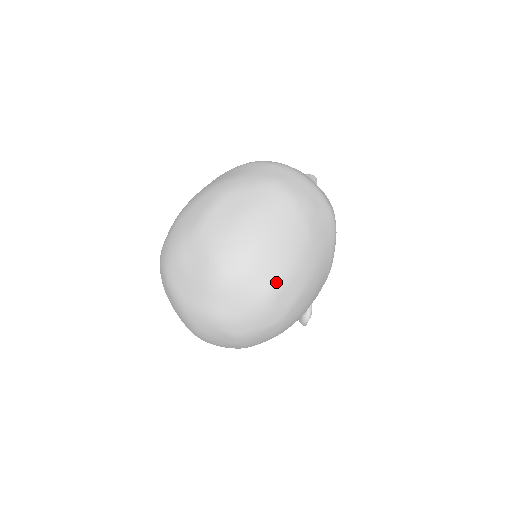
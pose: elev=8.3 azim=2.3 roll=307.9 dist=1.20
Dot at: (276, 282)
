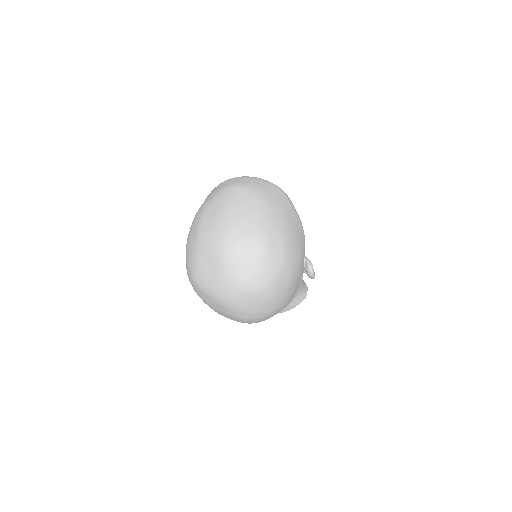
Dot at: (263, 237)
